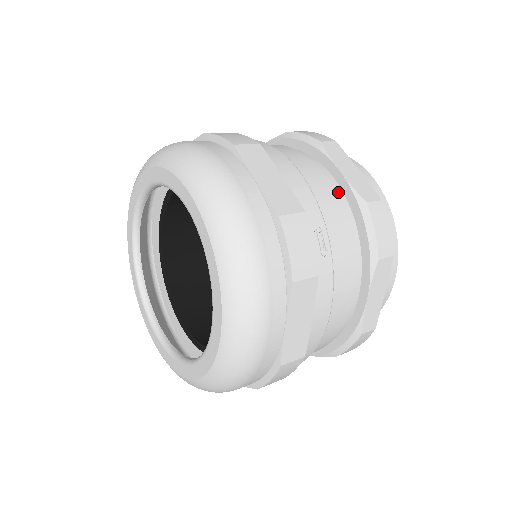
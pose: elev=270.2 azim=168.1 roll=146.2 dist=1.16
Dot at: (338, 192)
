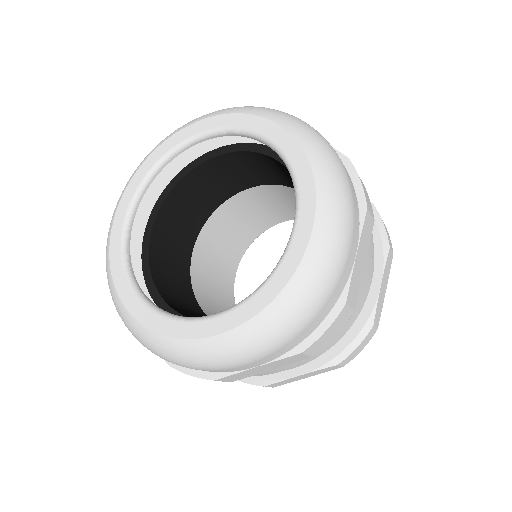
Dot at: occluded
